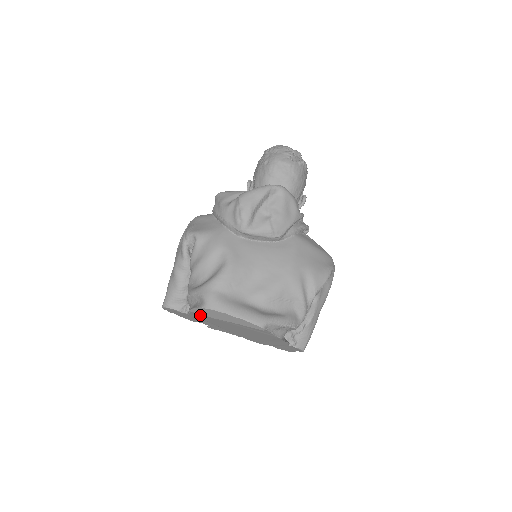
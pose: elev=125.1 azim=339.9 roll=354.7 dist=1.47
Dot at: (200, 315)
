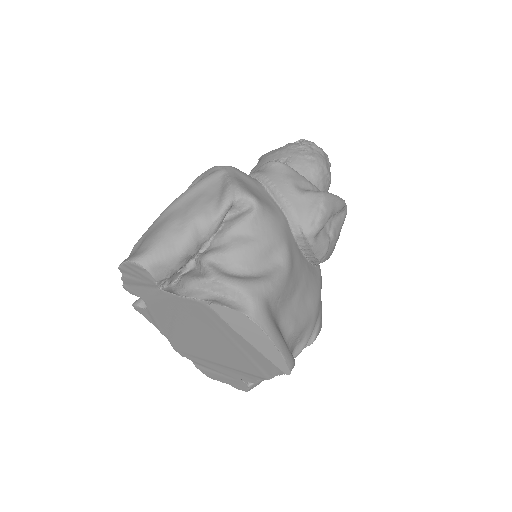
Dot at: (199, 309)
